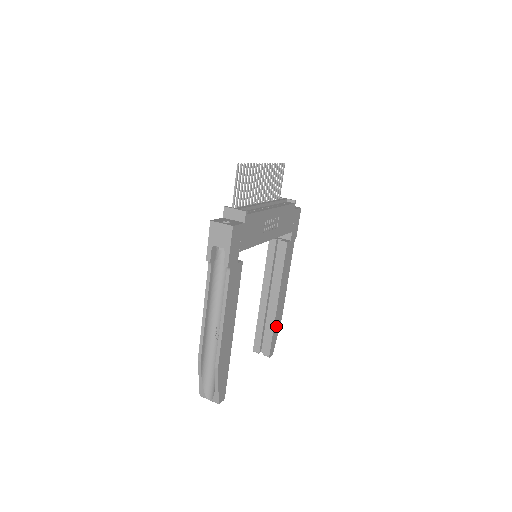
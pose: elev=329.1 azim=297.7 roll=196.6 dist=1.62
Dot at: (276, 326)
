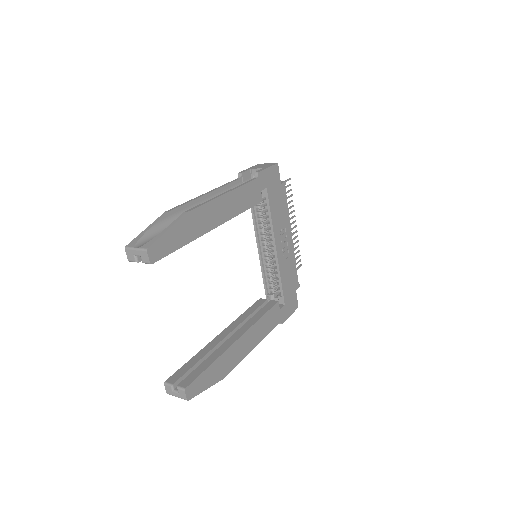
Dot at: (216, 368)
